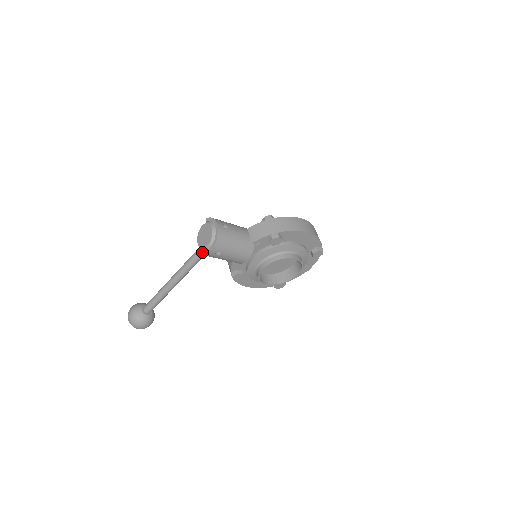
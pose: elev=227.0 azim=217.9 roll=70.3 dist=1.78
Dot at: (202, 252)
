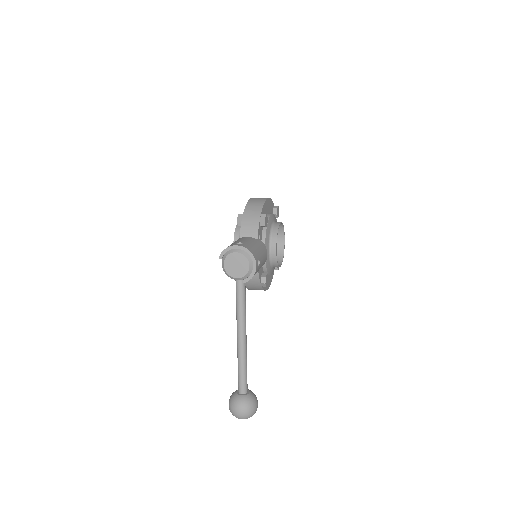
Dot at: (249, 277)
